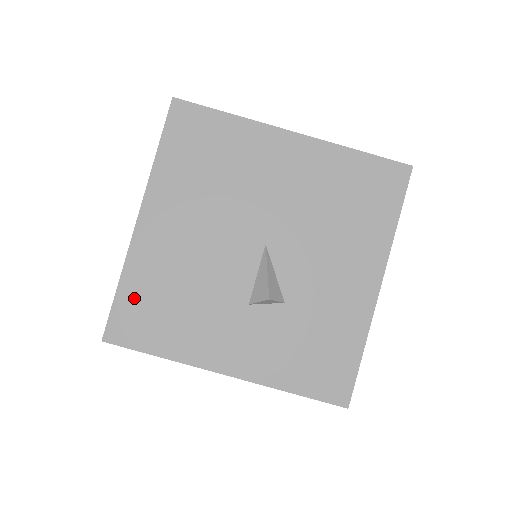
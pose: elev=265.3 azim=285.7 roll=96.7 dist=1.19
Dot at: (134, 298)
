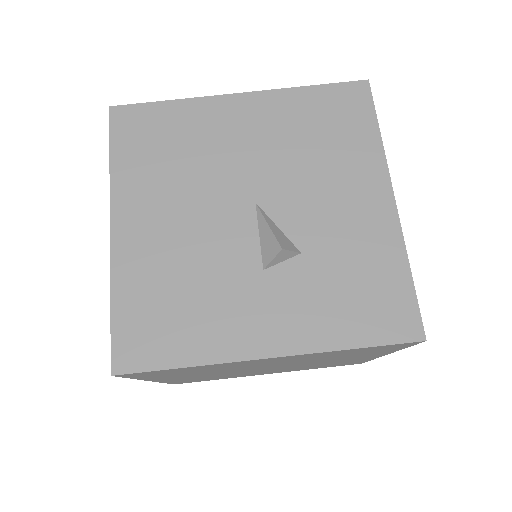
Dot at: (133, 312)
